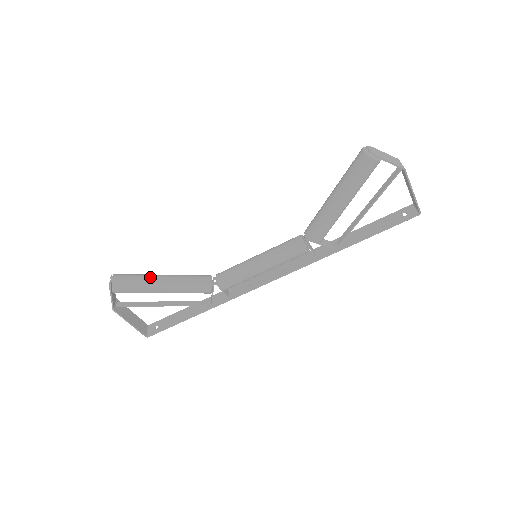
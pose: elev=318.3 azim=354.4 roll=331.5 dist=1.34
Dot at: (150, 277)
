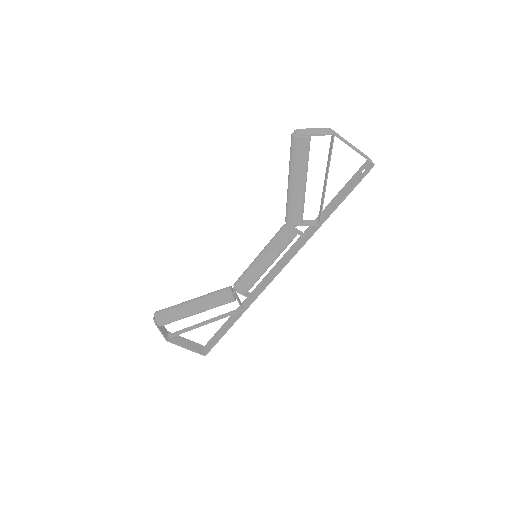
Dot at: (182, 304)
